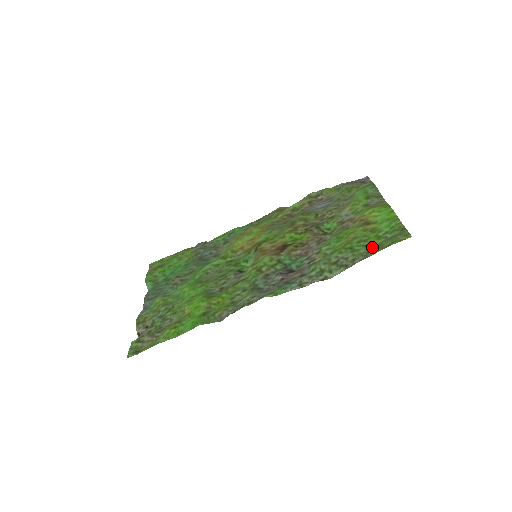
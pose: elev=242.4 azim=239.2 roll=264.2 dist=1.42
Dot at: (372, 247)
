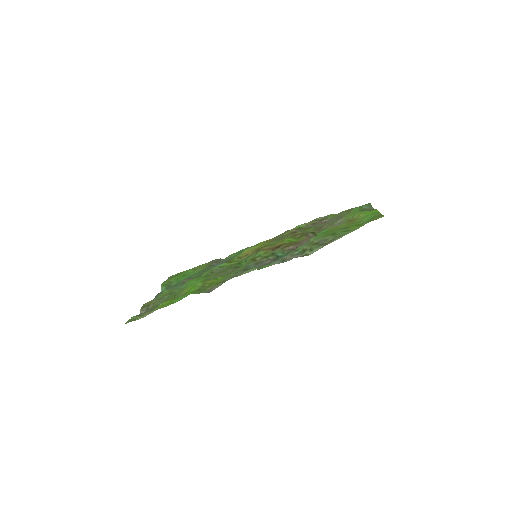
Dot at: occluded
